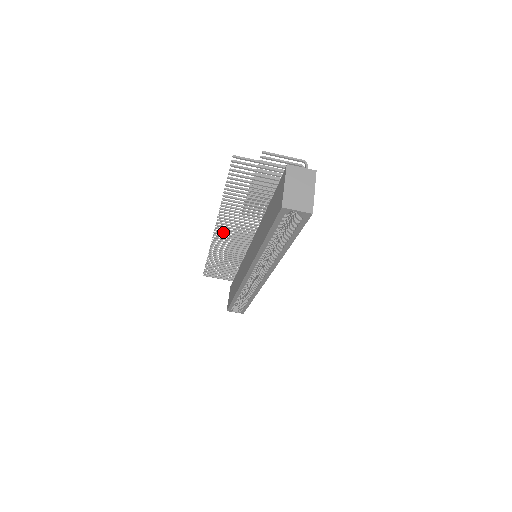
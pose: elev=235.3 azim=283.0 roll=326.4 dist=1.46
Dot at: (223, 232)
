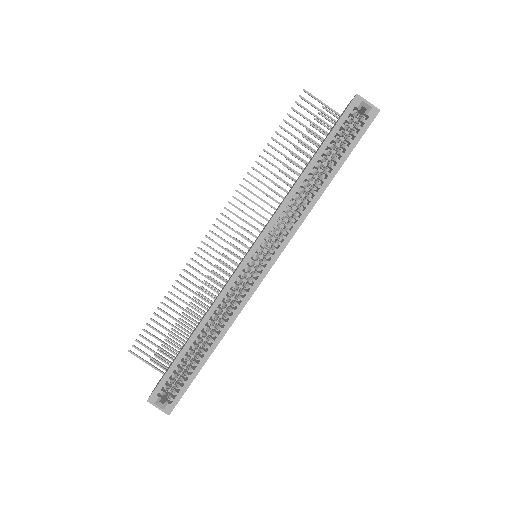
Dot at: (225, 224)
